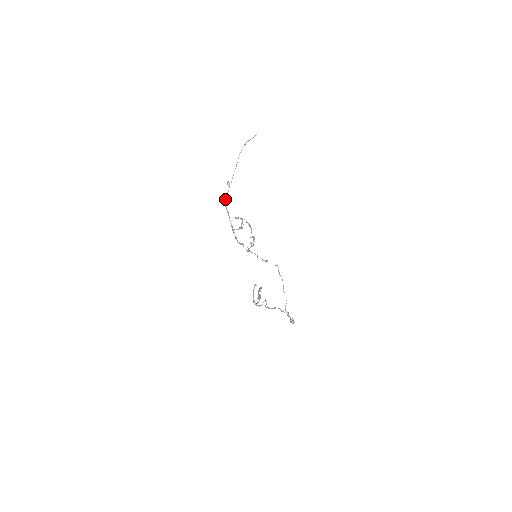
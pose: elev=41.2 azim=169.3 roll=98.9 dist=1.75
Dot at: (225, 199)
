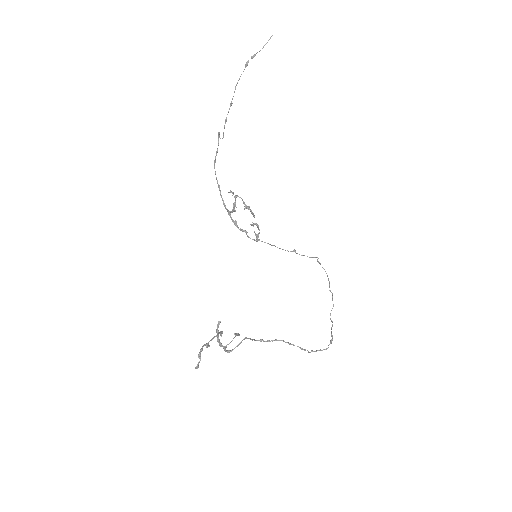
Dot at: (214, 162)
